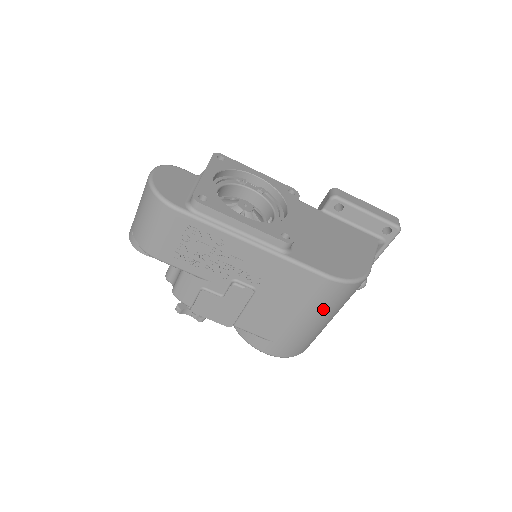
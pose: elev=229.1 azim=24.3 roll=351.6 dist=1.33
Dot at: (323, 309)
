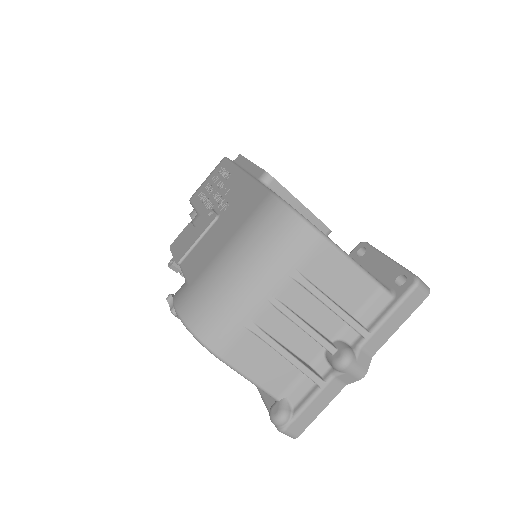
Dot at: (250, 241)
